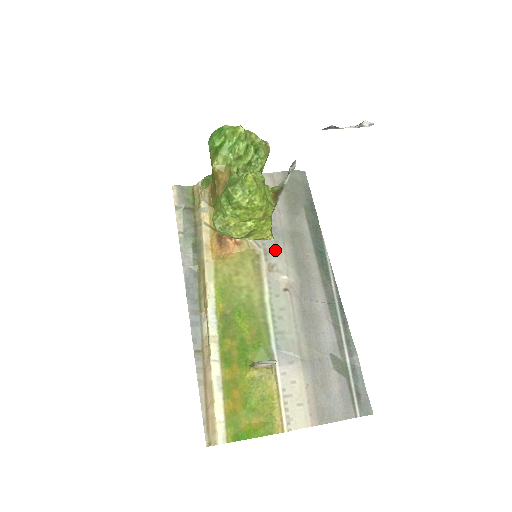
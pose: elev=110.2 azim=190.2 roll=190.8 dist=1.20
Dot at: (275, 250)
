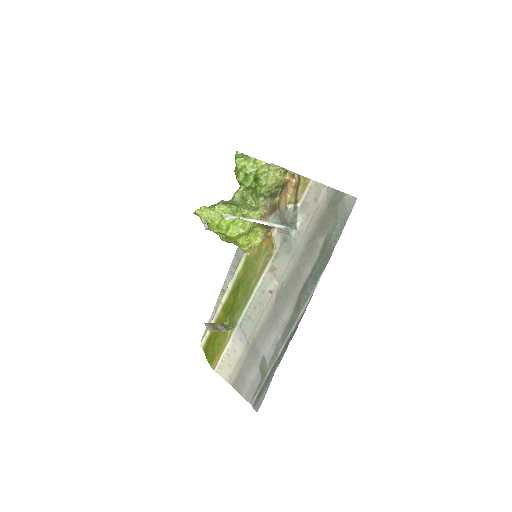
Dot at: (283, 258)
